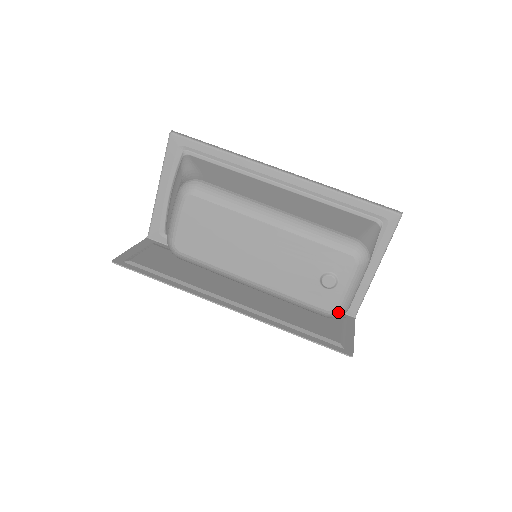
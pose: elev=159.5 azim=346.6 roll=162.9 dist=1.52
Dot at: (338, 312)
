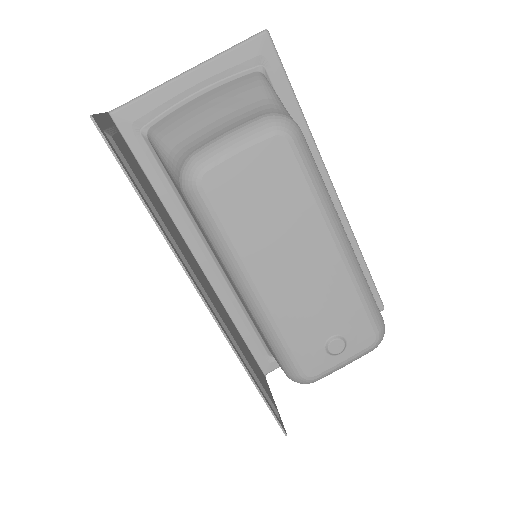
Dot at: (311, 381)
